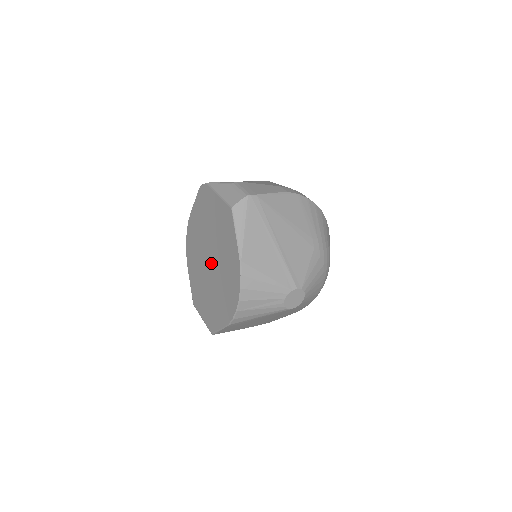
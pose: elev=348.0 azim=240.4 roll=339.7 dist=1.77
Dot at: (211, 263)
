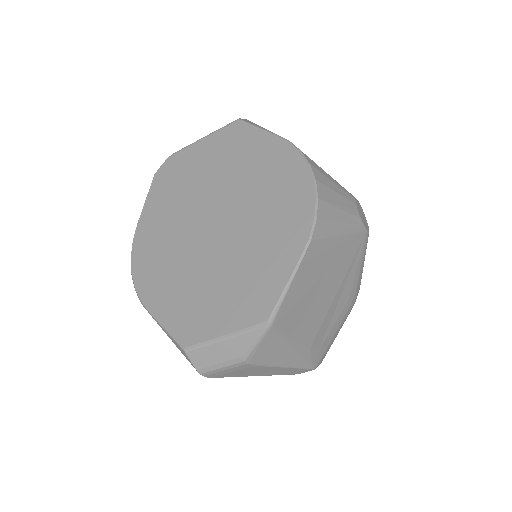
Dot at: (218, 220)
